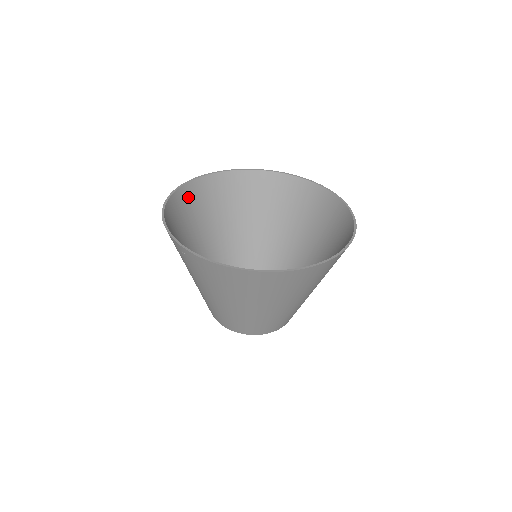
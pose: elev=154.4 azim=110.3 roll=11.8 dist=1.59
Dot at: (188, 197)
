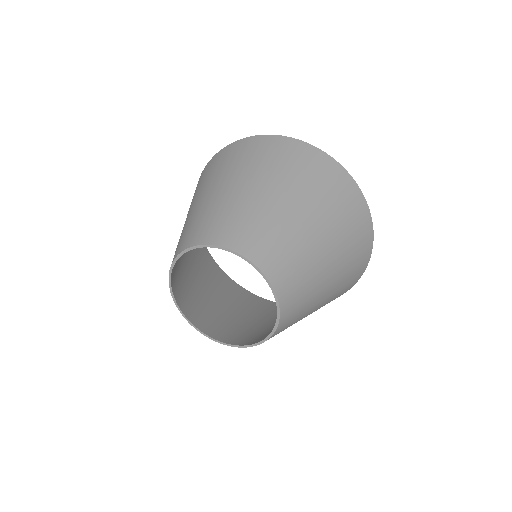
Dot at: (259, 302)
